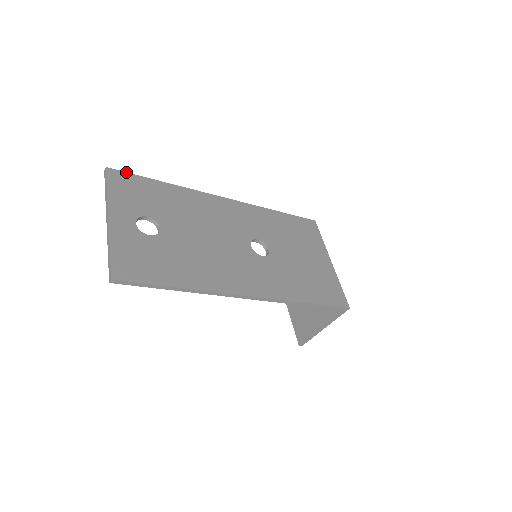
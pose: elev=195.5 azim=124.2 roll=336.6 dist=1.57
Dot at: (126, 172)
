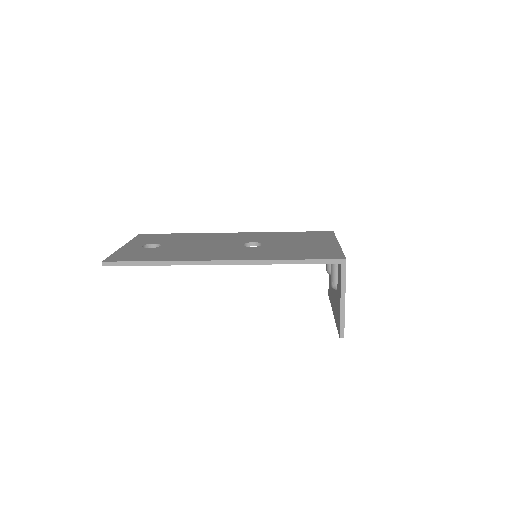
Dot at: (153, 234)
